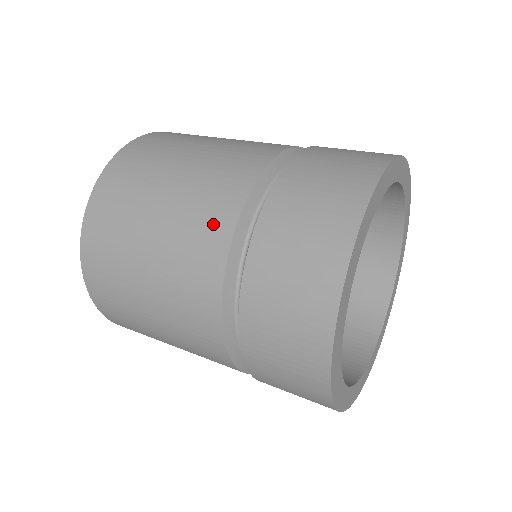
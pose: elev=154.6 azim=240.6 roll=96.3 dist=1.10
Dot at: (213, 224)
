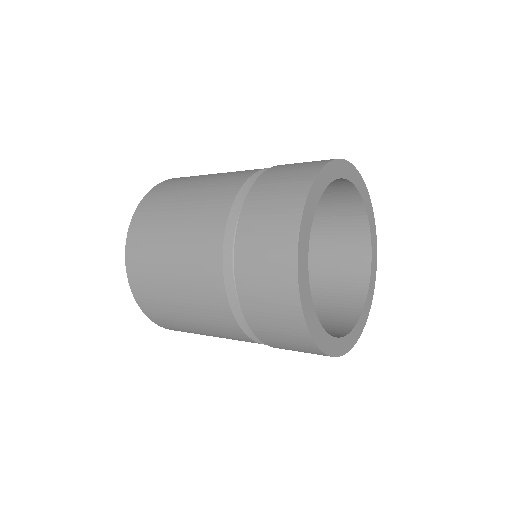
Dot at: occluded
